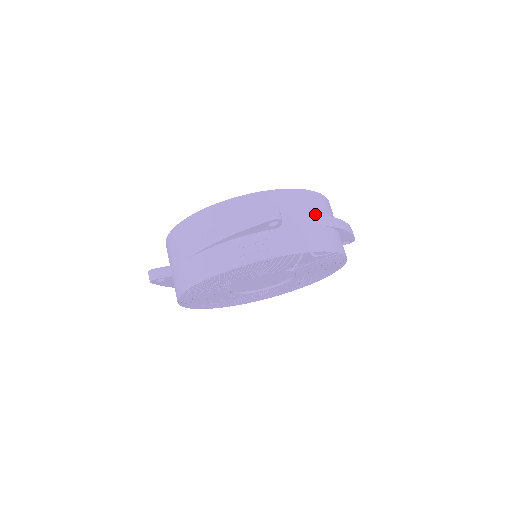
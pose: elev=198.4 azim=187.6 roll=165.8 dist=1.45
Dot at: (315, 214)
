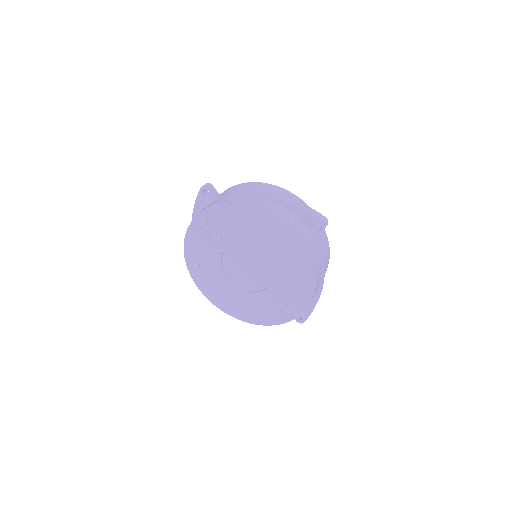
Dot at: (325, 262)
